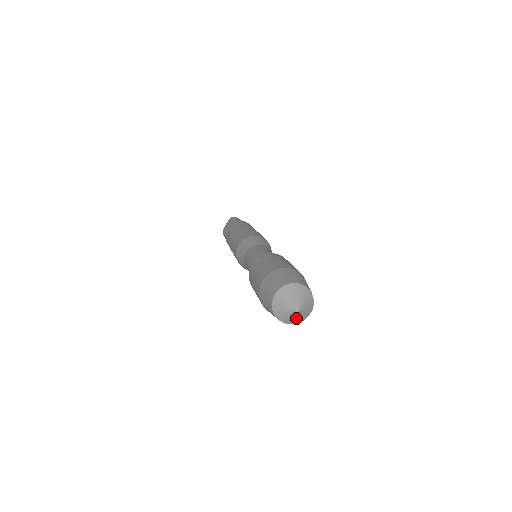
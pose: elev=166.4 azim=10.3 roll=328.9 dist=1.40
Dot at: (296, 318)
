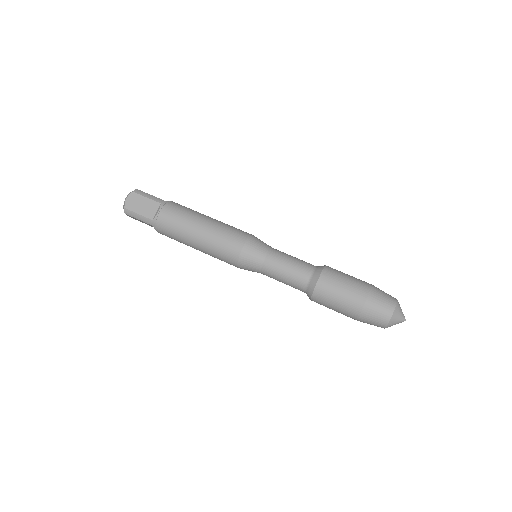
Dot at: occluded
